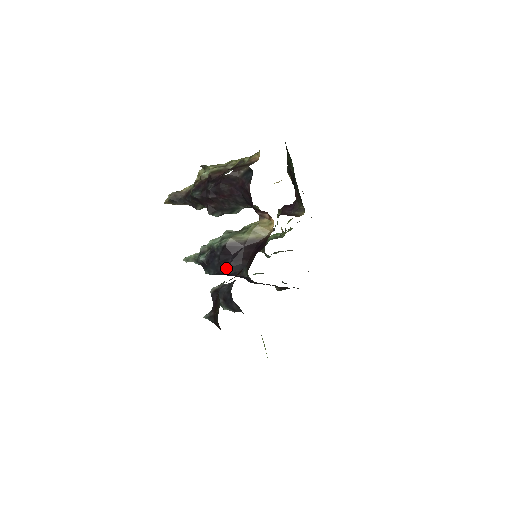
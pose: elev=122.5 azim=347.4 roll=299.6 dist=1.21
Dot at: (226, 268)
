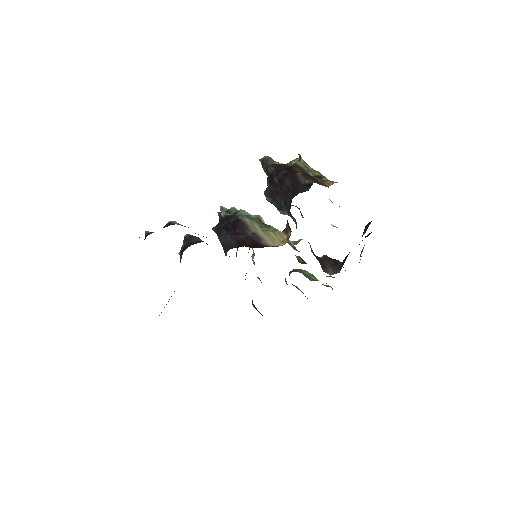
Dot at: (222, 235)
